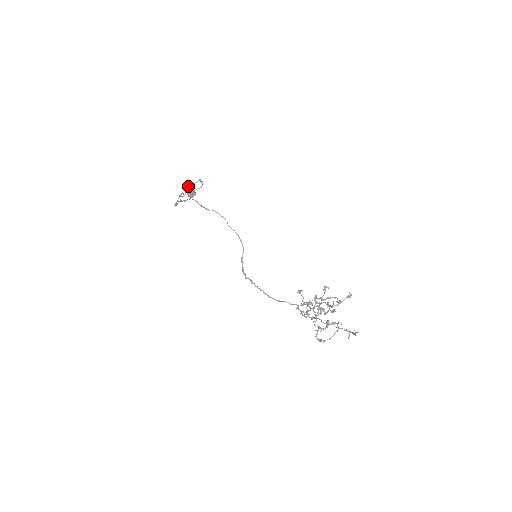
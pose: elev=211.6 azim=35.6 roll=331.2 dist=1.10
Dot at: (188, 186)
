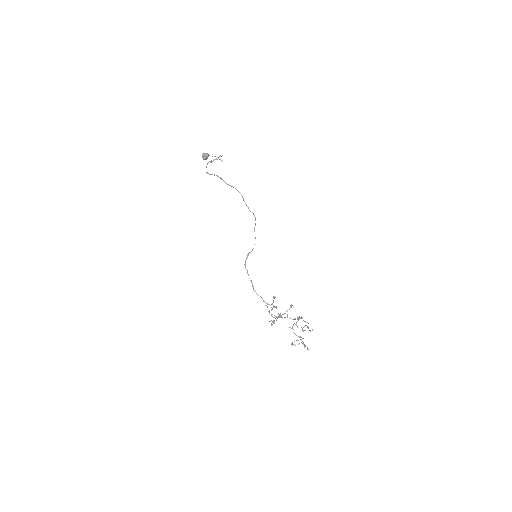
Dot at: occluded
